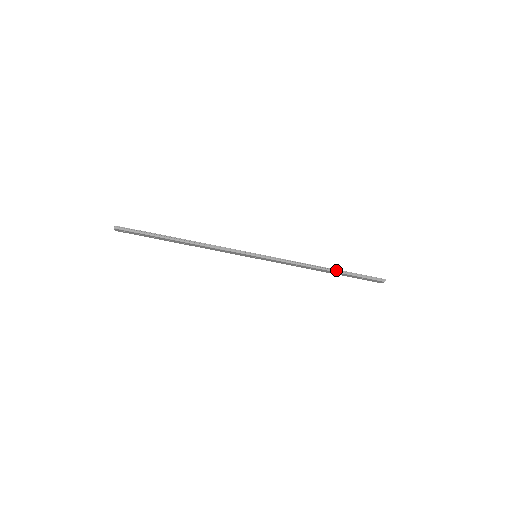
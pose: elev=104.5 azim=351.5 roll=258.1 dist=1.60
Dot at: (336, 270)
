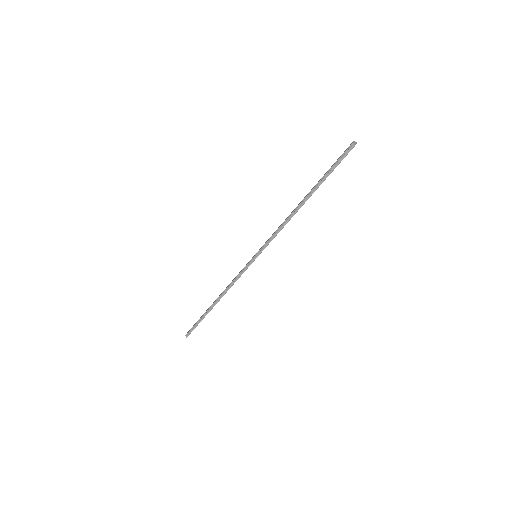
Dot at: (309, 194)
